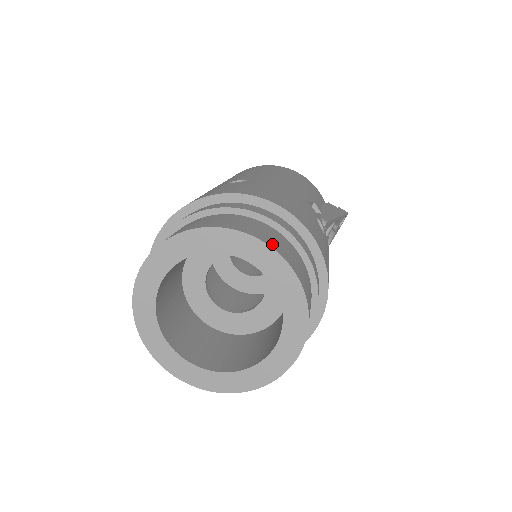
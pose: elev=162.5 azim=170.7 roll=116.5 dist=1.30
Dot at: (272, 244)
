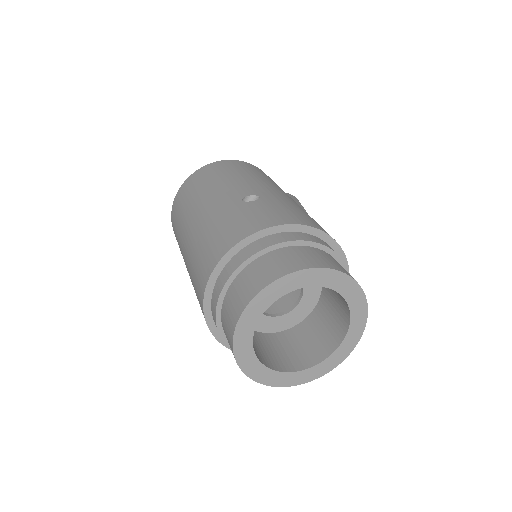
Dot at: (346, 272)
